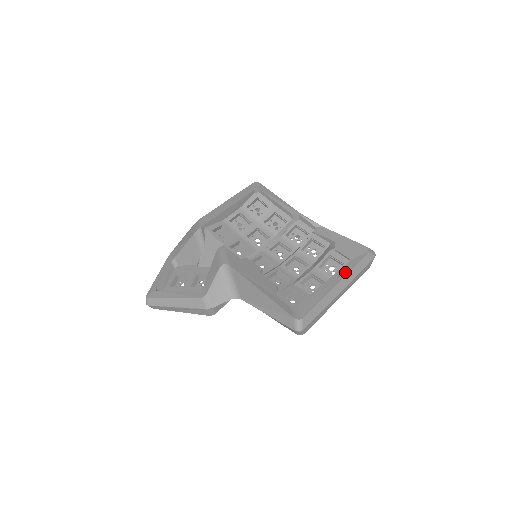
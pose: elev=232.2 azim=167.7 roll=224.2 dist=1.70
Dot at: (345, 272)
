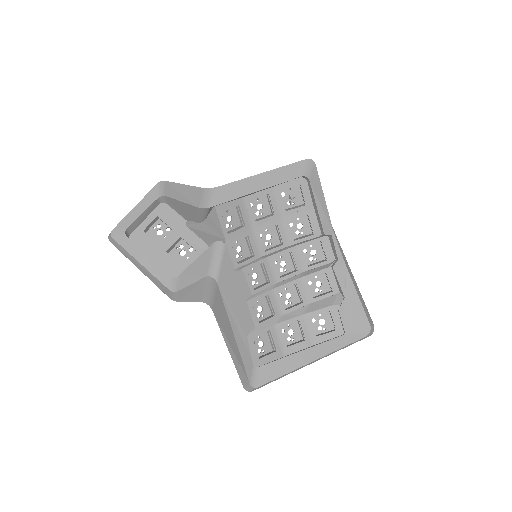
Dot at: (330, 349)
